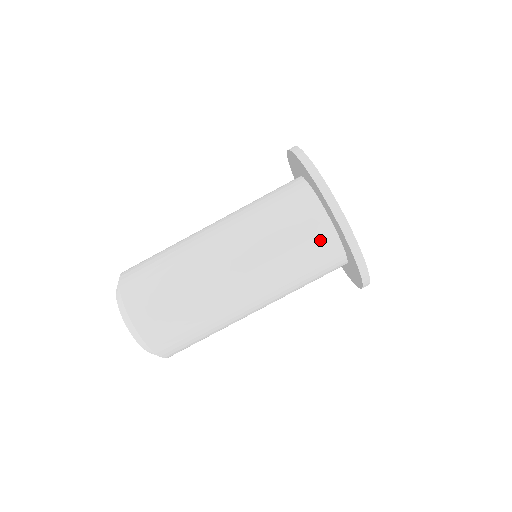
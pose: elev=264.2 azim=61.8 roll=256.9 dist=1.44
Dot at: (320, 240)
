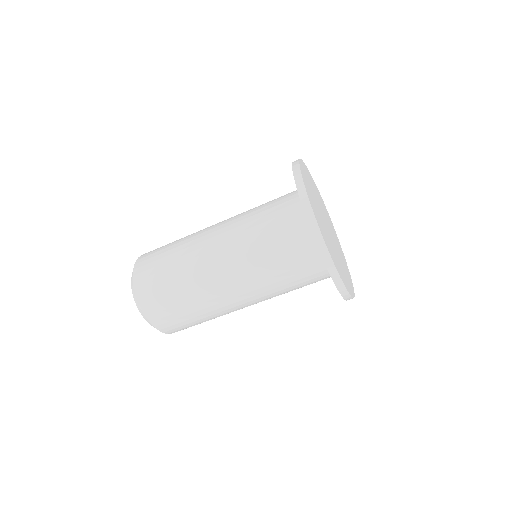
Dot at: occluded
